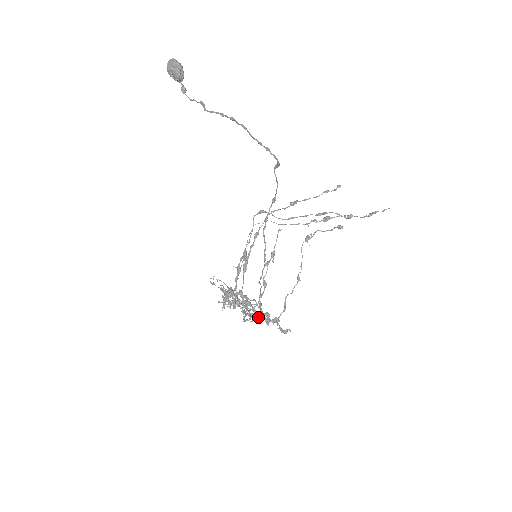
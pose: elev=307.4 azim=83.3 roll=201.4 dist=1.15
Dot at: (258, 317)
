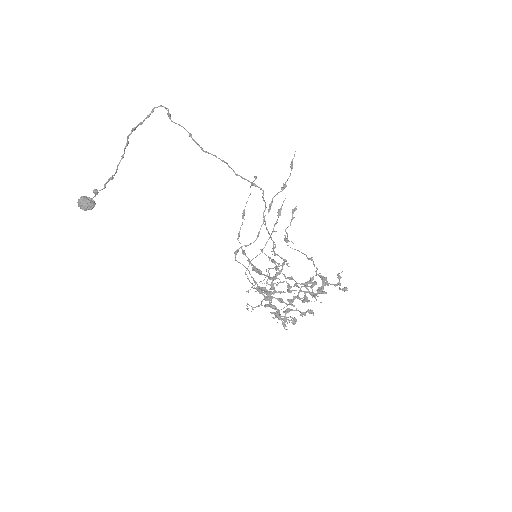
Dot at: (310, 293)
